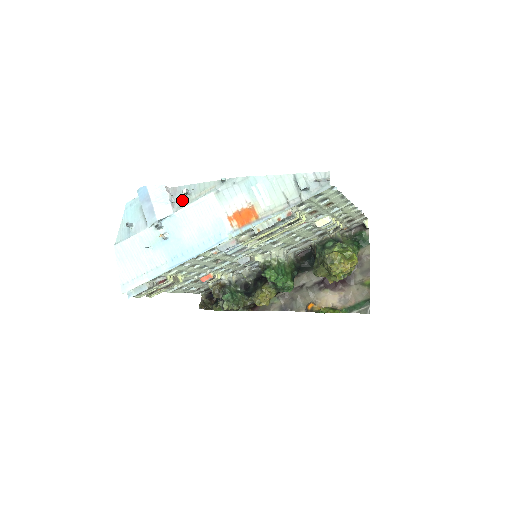
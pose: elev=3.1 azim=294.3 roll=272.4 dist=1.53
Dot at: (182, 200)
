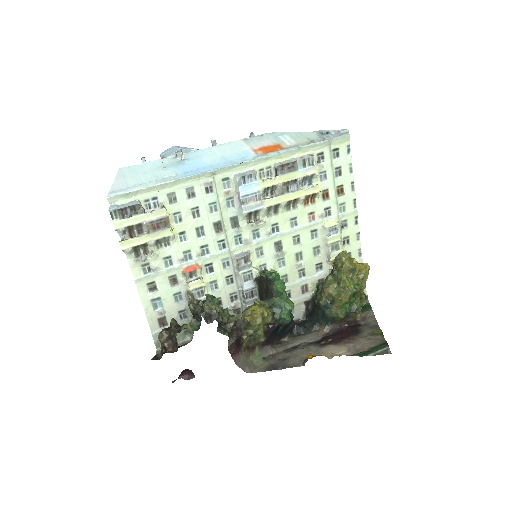
Dot at: occluded
